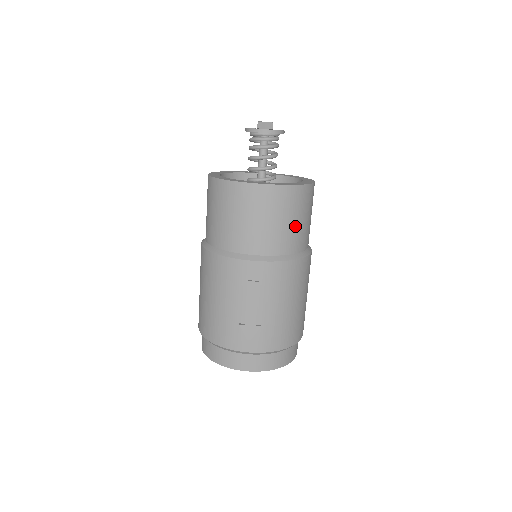
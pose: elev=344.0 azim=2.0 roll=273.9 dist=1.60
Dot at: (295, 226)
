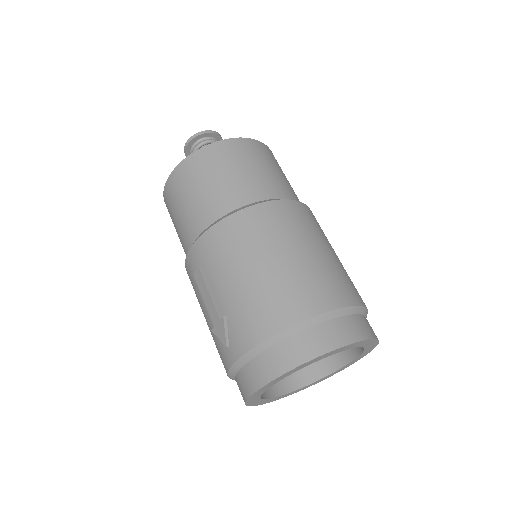
Dot at: (213, 187)
